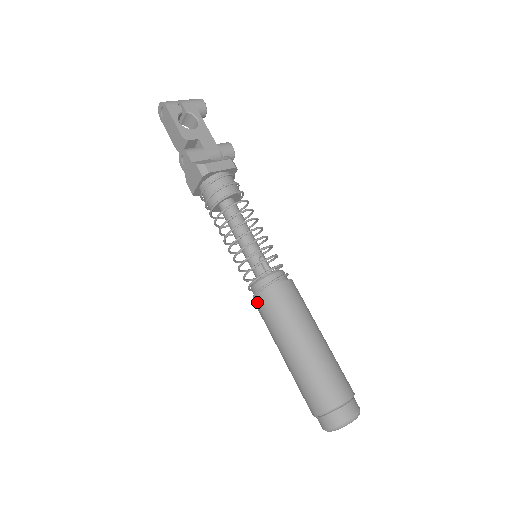
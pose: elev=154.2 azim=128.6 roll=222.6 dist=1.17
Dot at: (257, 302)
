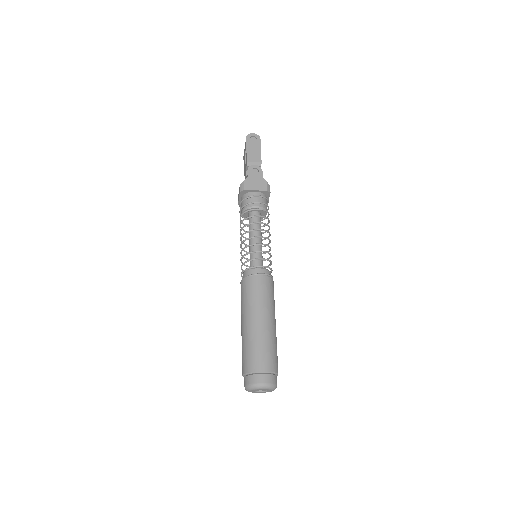
Dot at: (258, 279)
